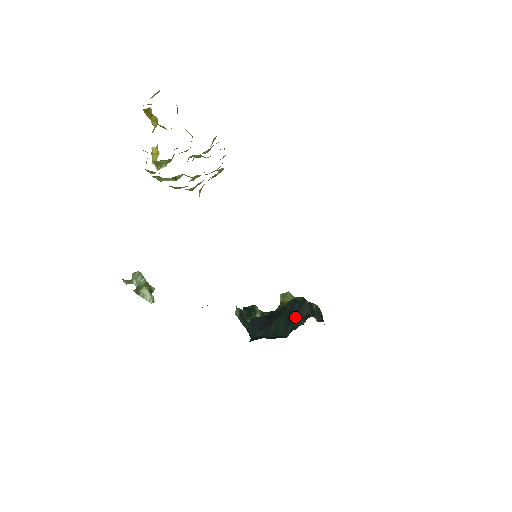
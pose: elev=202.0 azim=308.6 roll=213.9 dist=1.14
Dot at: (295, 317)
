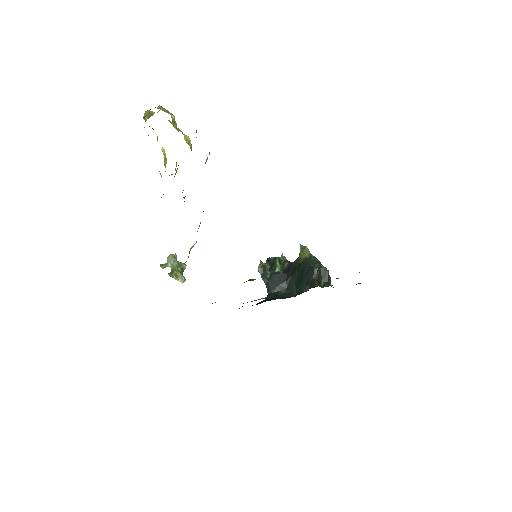
Dot at: (305, 279)
